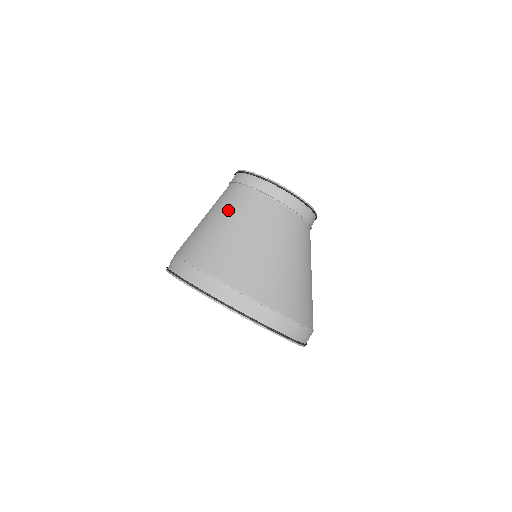
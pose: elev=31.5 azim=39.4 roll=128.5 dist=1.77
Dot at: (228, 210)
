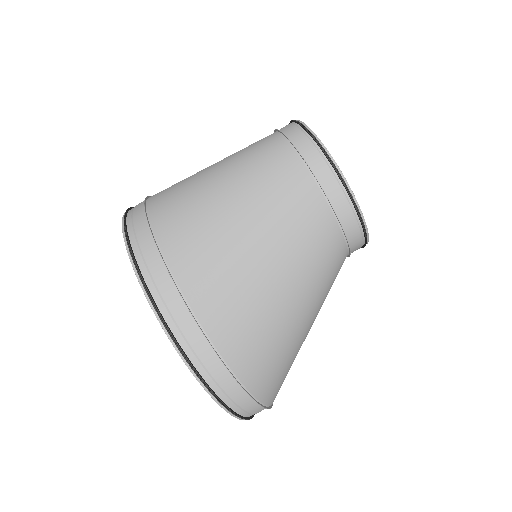
Dot at: (267, 201)
